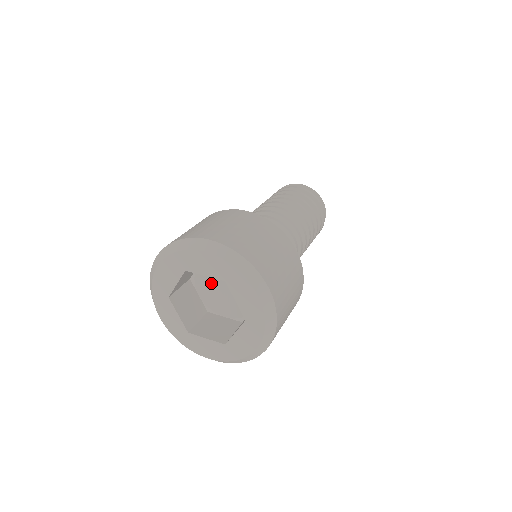
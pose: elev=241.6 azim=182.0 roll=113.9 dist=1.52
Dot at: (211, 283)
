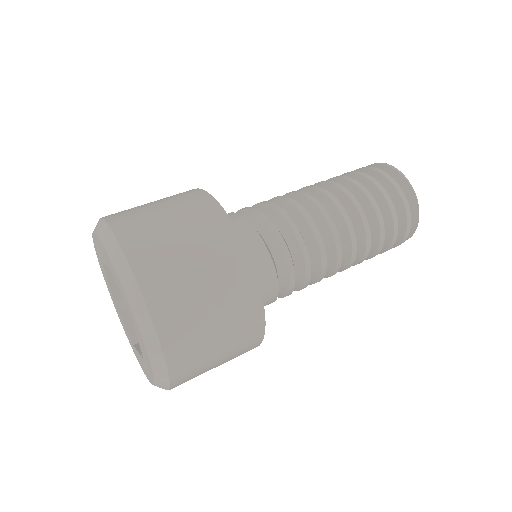
Dot at: occluded
